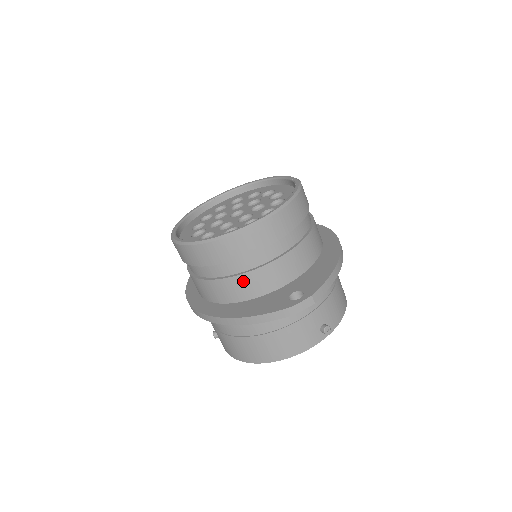
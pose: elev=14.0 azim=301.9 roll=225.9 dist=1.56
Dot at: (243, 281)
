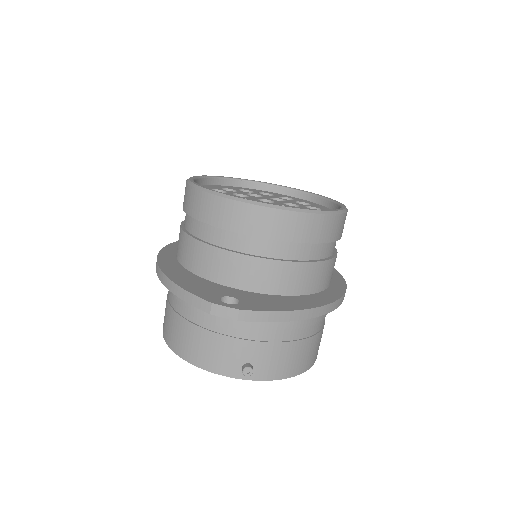
Dot at: (204, 252)
